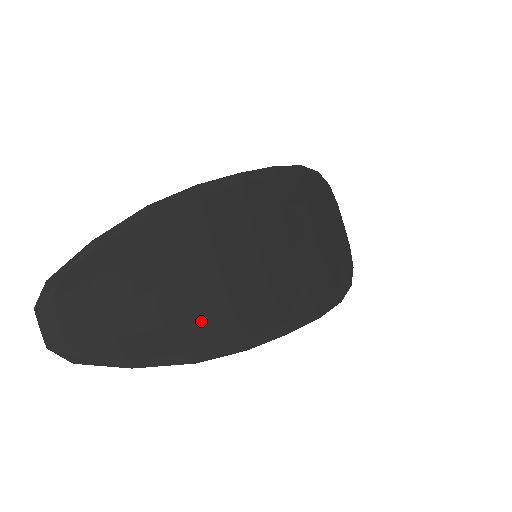
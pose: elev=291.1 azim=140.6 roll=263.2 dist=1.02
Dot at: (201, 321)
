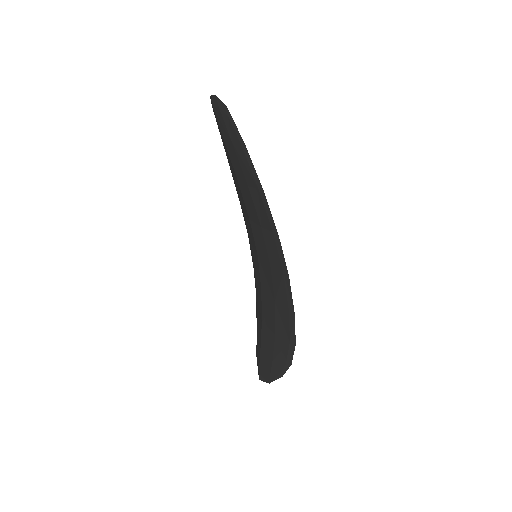
Dot at: occluded
